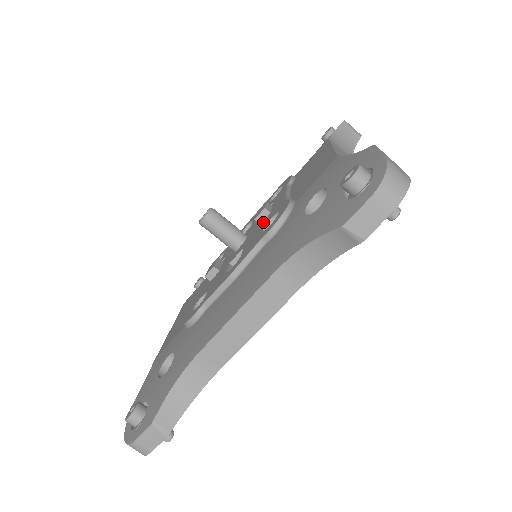
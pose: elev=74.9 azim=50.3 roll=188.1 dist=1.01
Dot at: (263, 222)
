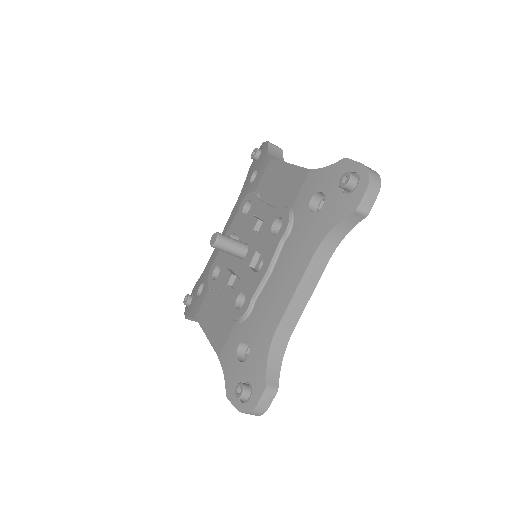
Dot at: (261, 229)
